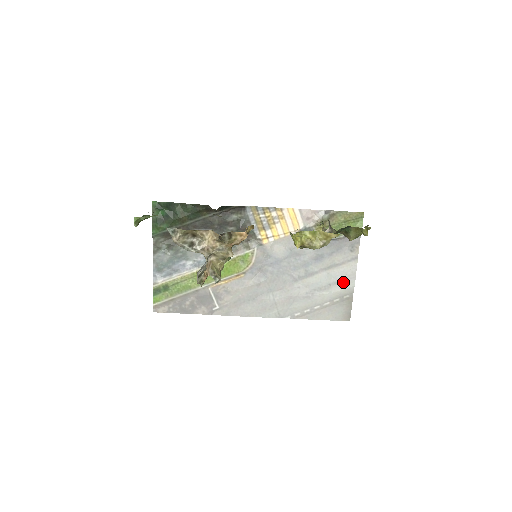
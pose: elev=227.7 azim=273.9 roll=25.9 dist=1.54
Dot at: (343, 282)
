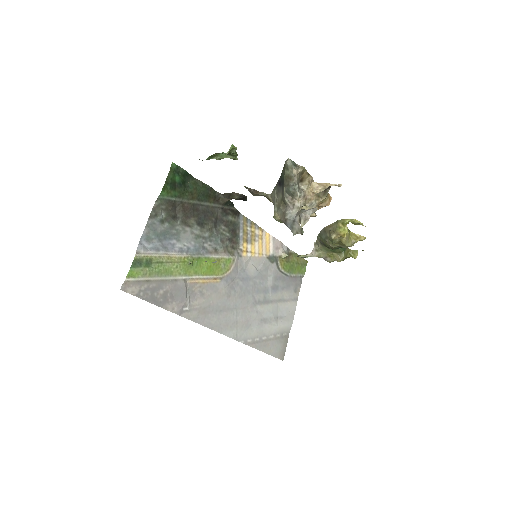
Dot at: (286, 318)
